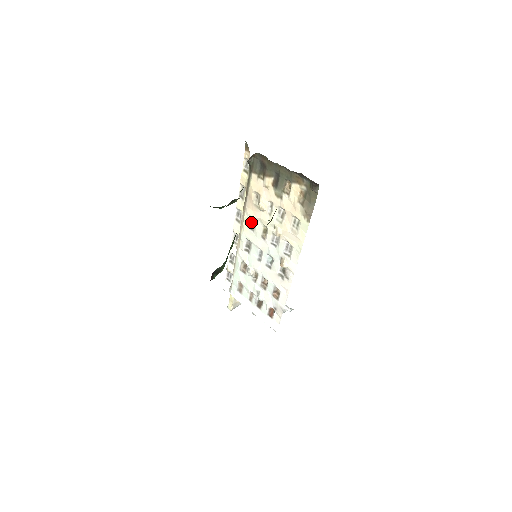
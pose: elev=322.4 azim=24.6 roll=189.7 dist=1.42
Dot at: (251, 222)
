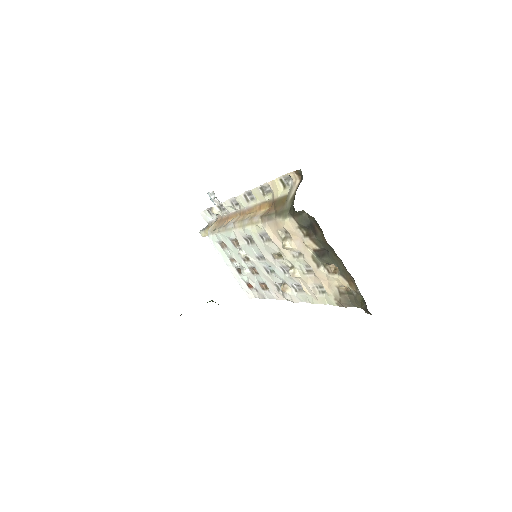
Dot at: (265, 234)
